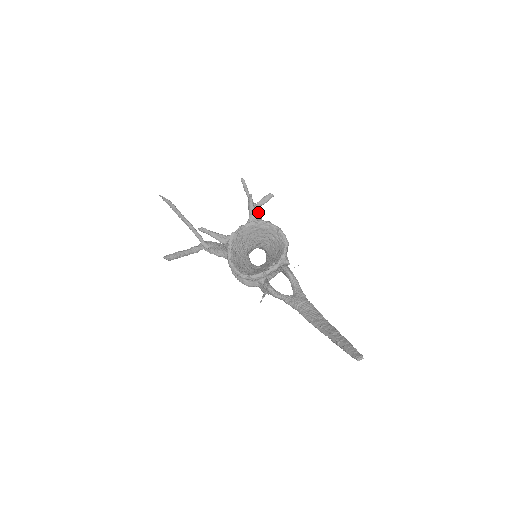
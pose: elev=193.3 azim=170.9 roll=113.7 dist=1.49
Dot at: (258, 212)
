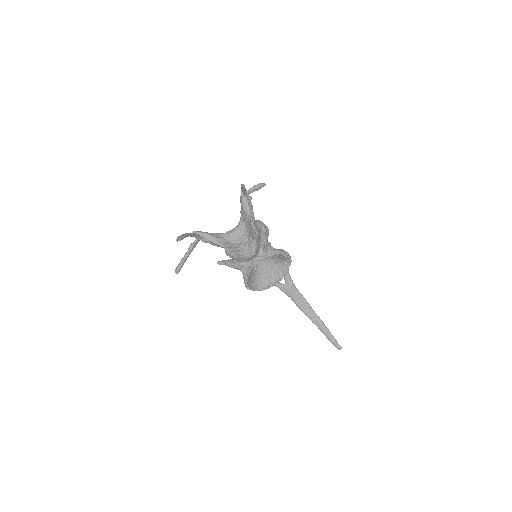
Dot at: (249, 200)
